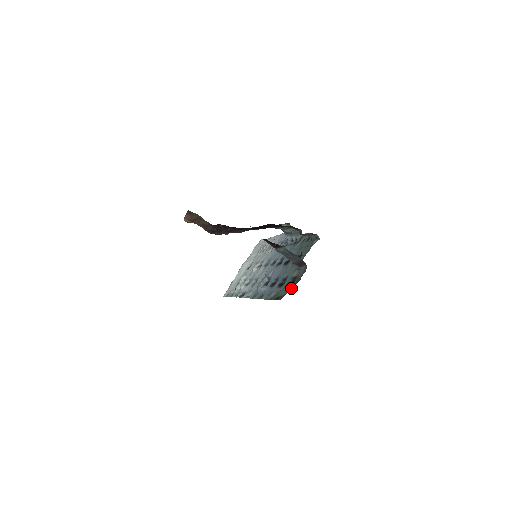
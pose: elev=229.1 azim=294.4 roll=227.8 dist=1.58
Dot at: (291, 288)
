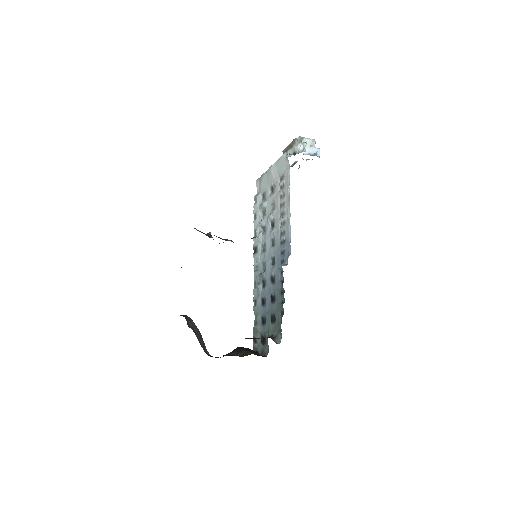
Dot at: (261, 348)
